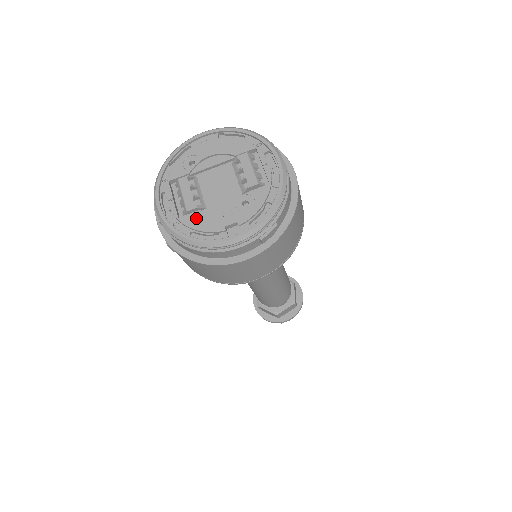
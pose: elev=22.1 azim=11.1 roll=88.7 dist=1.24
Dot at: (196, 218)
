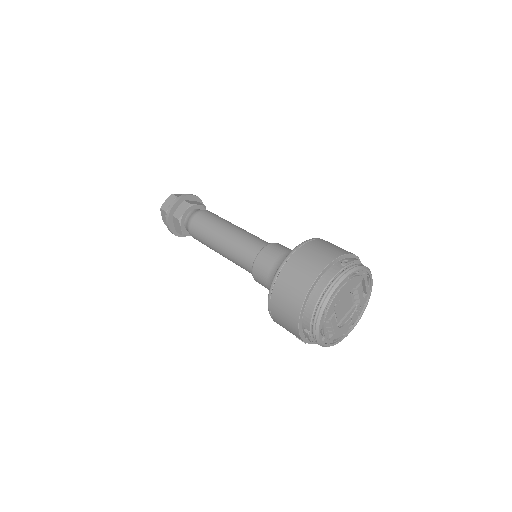
Dot at: (338, 333)
